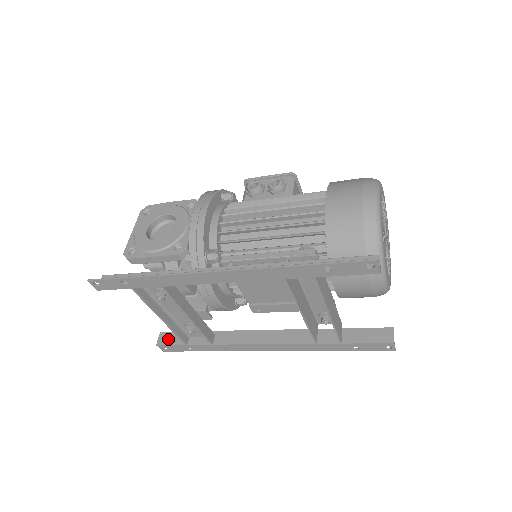
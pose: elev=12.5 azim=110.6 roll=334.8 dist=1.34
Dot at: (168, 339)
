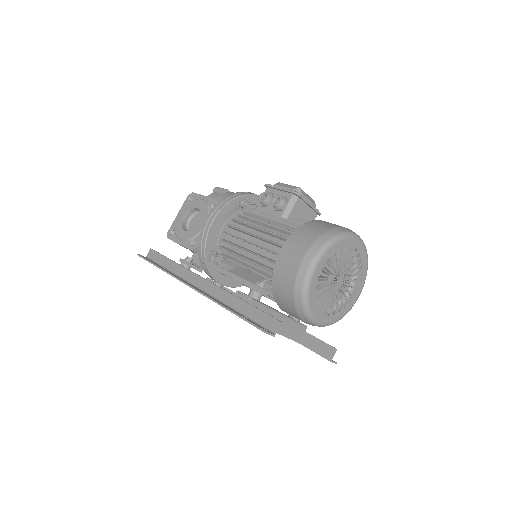
Dot at: occluded
